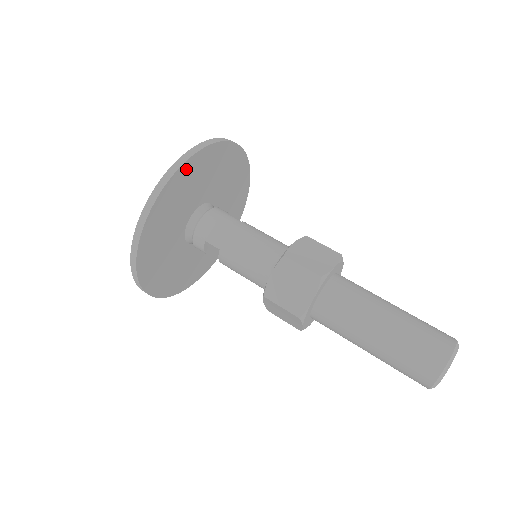
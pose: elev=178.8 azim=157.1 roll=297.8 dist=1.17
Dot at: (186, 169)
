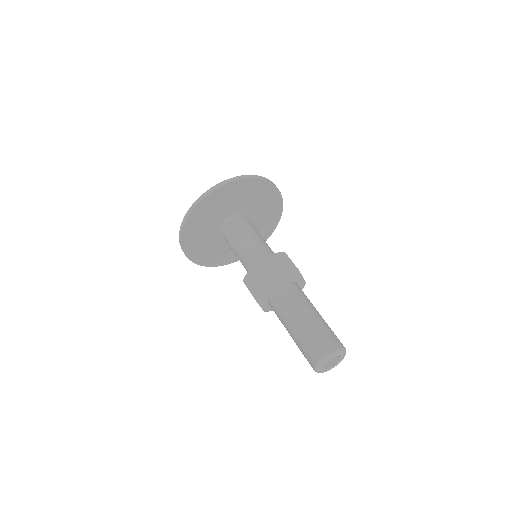
Dot at: (268, 187)
